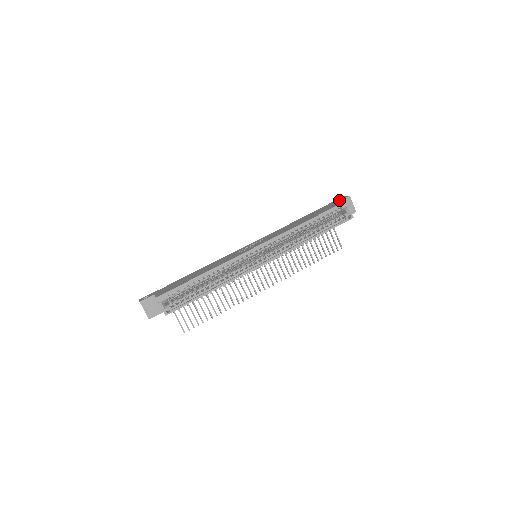
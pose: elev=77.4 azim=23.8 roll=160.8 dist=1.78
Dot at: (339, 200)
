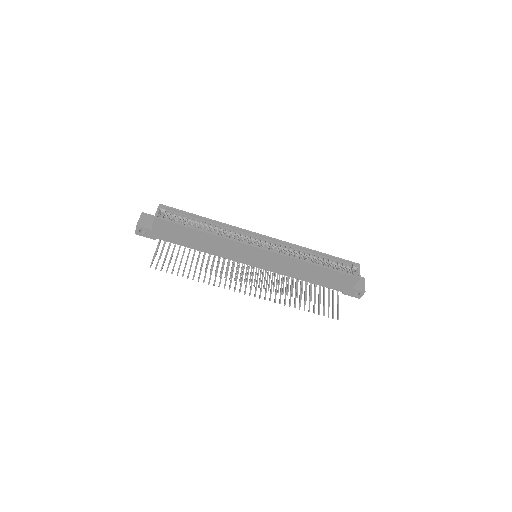
Dot at: occluded
